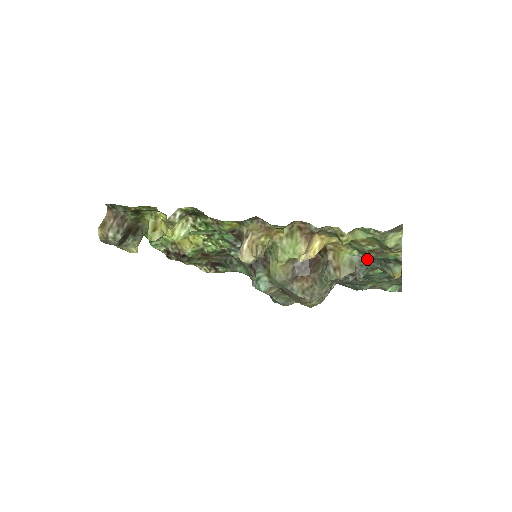
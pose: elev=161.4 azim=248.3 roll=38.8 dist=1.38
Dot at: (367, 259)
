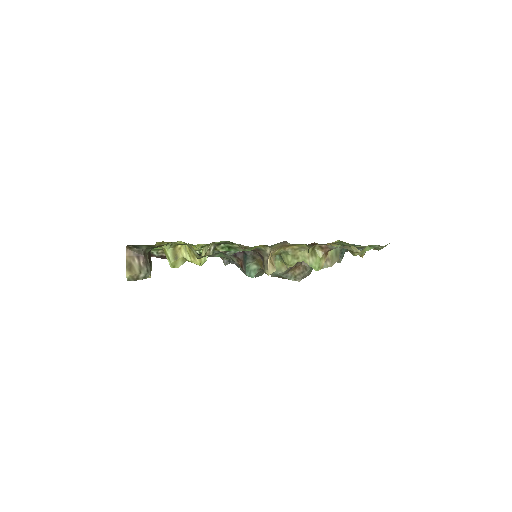
Dot at: occluded
